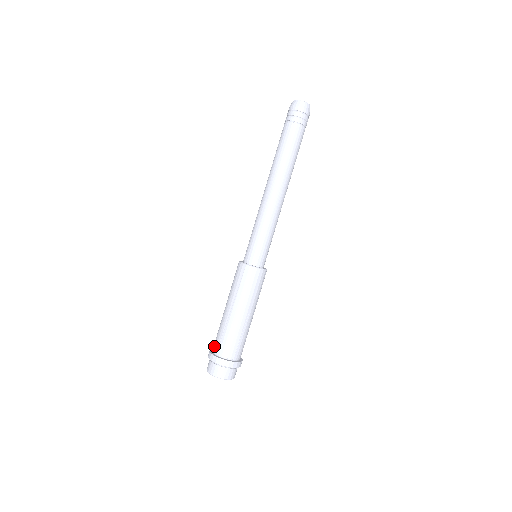
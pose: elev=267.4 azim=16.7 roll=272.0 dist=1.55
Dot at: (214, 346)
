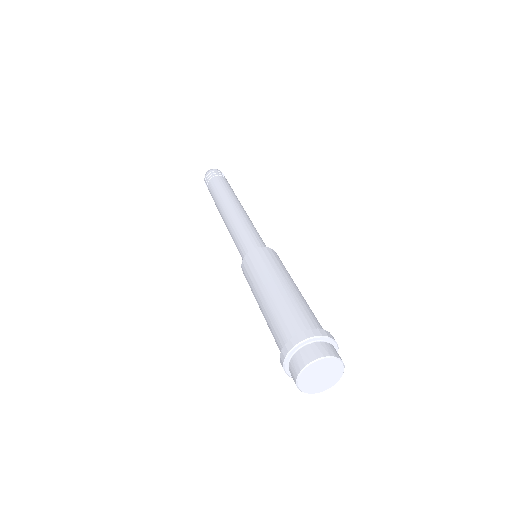
Dot at: occluded
